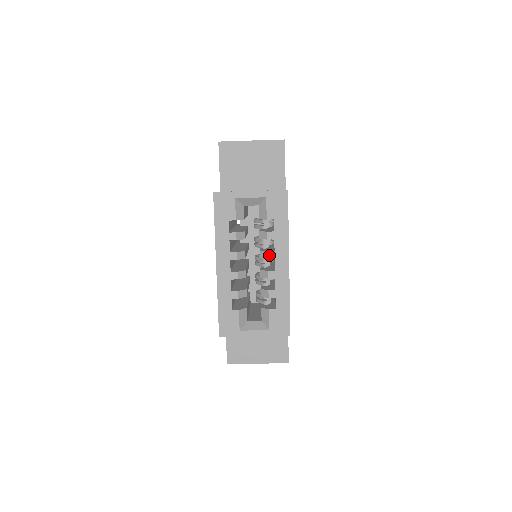
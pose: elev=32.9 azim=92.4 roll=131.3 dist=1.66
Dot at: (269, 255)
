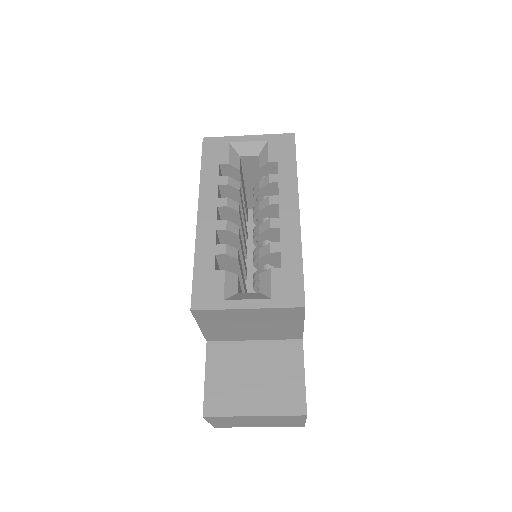
Dot at: (271, 200)
